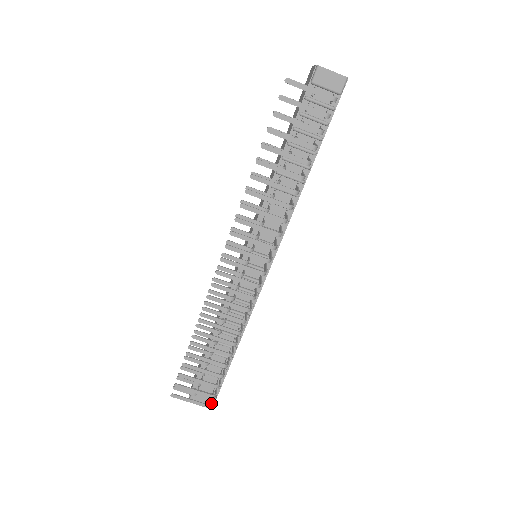
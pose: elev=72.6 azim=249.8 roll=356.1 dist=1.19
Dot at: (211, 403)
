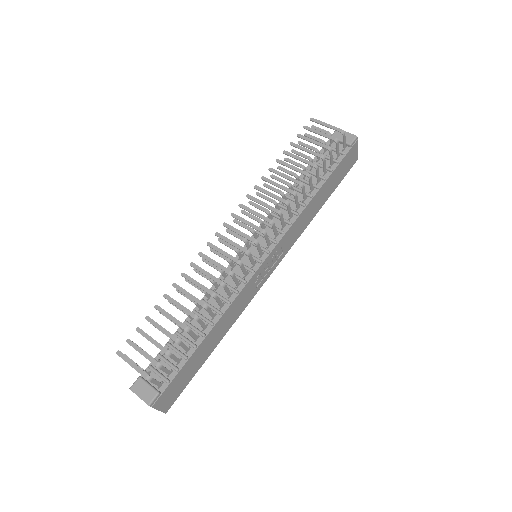
Dot at: occluded
